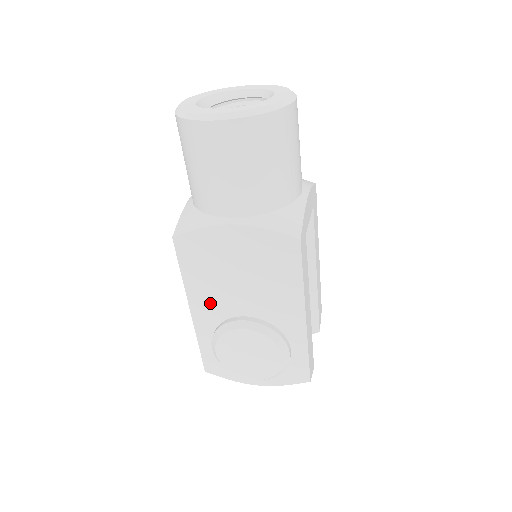
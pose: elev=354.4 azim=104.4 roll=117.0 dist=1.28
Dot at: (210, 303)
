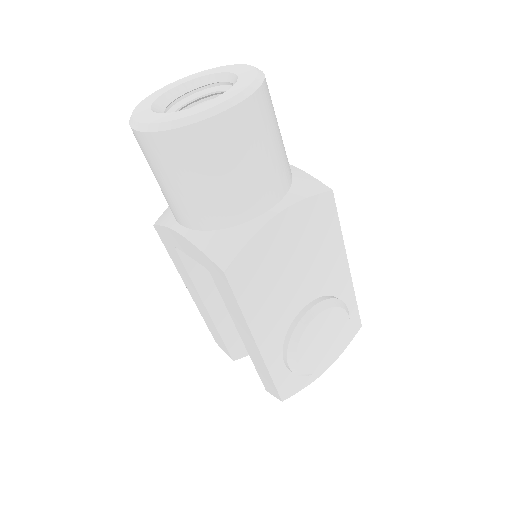
Dot at: (273, 319)
